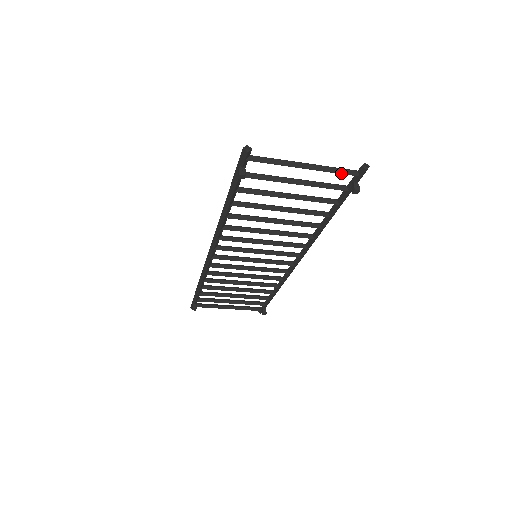
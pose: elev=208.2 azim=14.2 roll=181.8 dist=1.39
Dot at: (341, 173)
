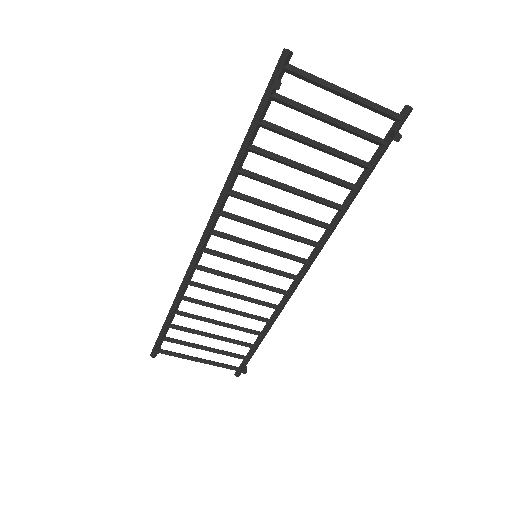
Dot at: (383, 111)
